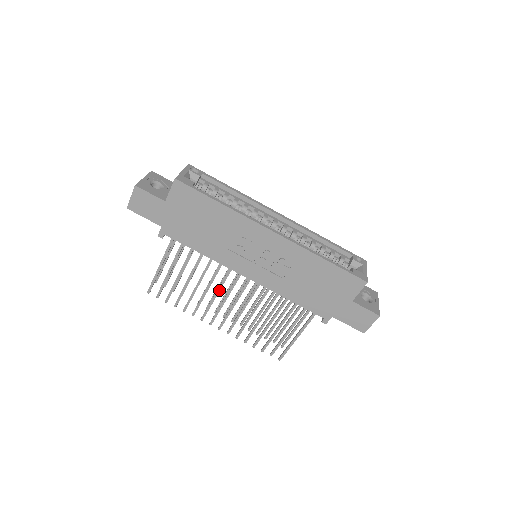
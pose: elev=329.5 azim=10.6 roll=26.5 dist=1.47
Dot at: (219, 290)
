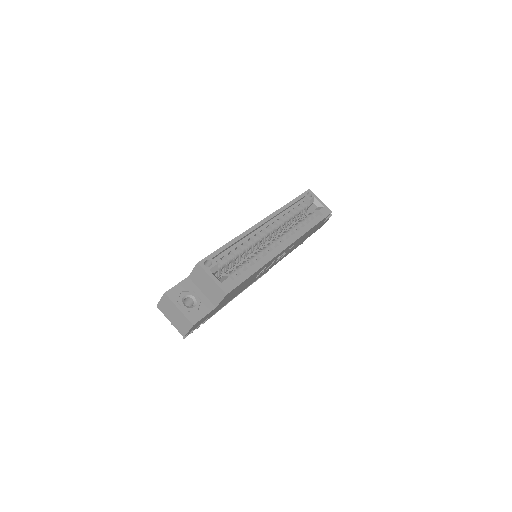
Dot at: occluded
